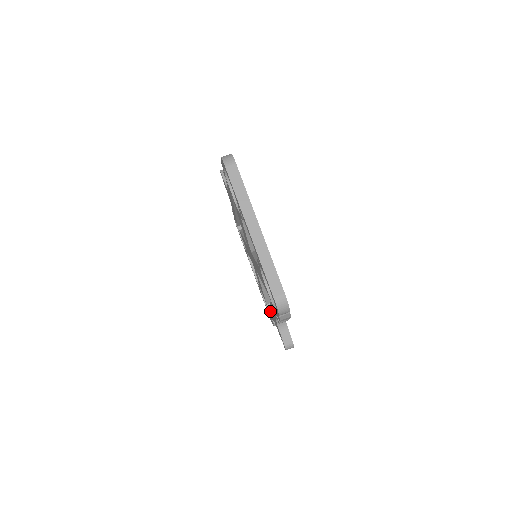
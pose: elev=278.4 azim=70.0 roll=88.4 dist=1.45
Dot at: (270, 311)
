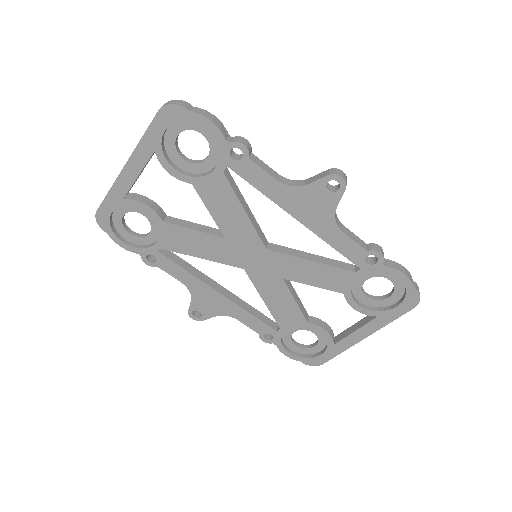
Dot at: (327, 236)
